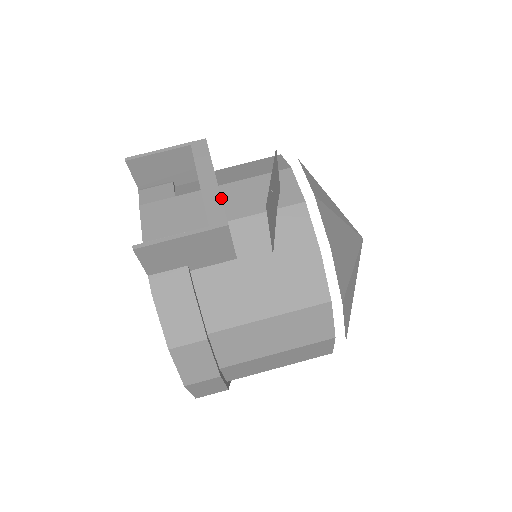
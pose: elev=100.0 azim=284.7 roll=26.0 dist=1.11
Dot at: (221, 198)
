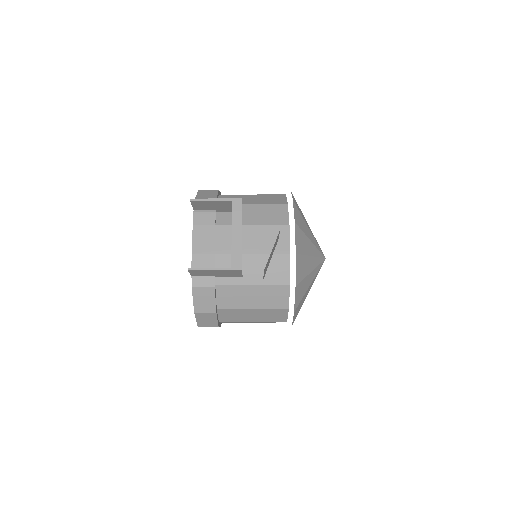
Dot at: occluded
